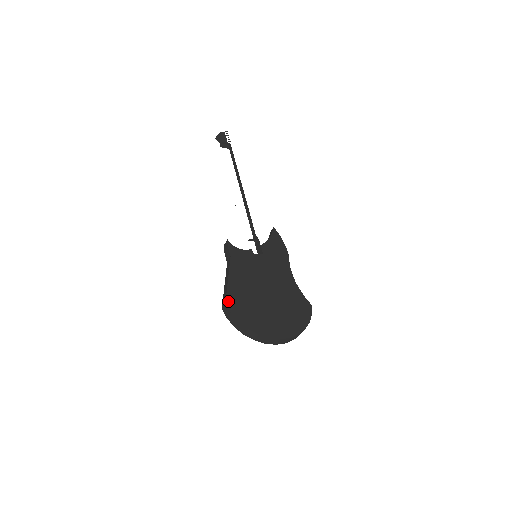
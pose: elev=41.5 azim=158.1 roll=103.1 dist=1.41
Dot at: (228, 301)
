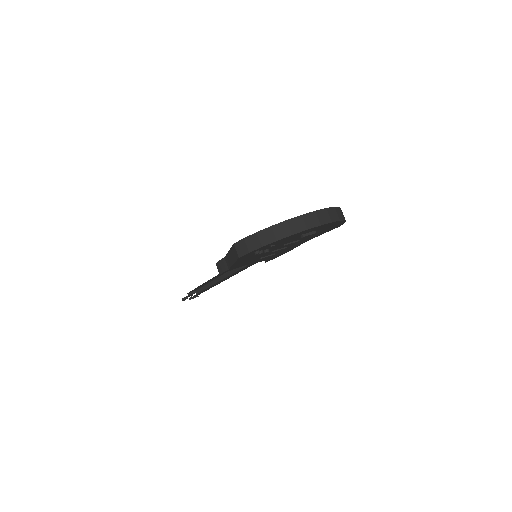
Dot at: (236, 243)
